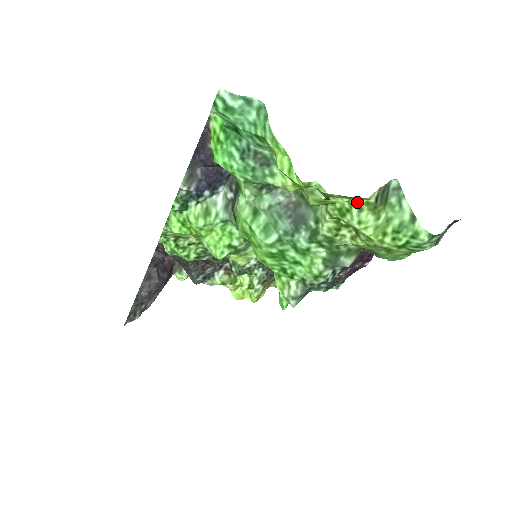
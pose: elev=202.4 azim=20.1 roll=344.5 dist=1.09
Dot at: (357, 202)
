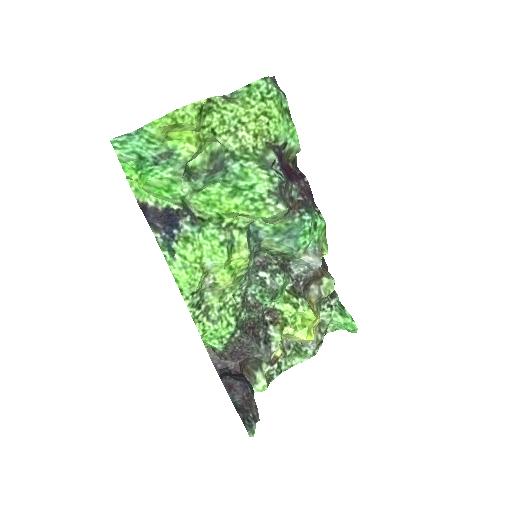
Dot at: (219, 108)
